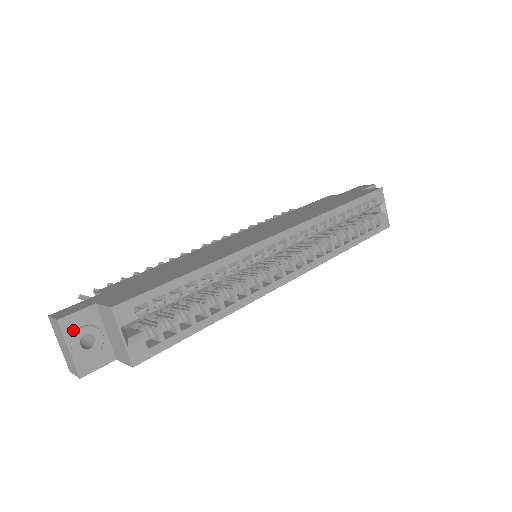
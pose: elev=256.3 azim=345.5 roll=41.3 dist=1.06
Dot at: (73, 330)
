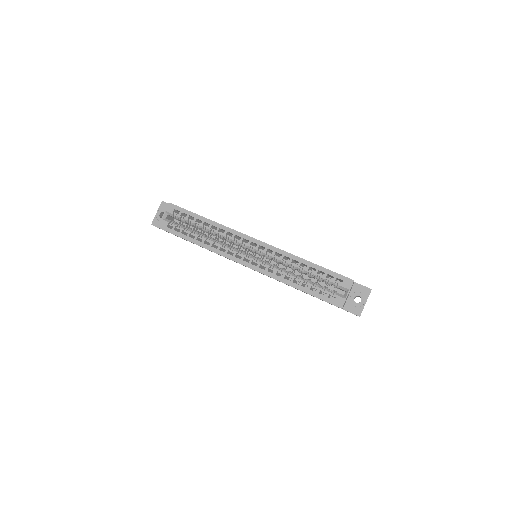
Dot at: (163, 208)
